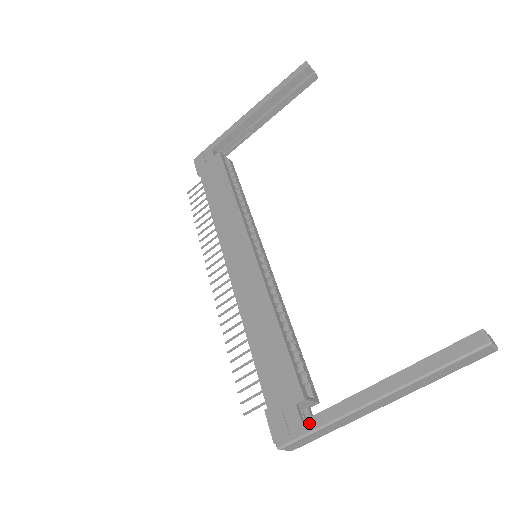
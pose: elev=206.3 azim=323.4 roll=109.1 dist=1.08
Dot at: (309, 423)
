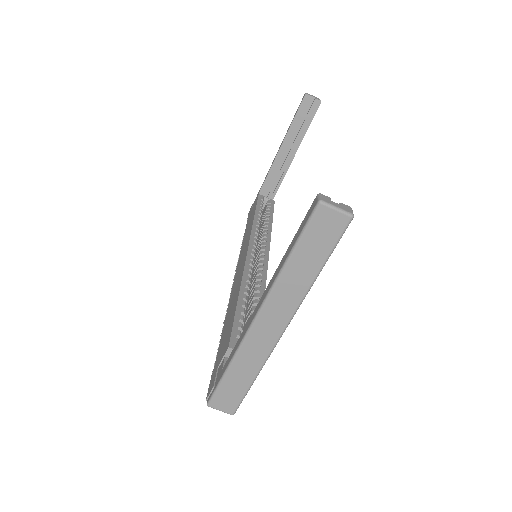
Dot at: (224, 367)
